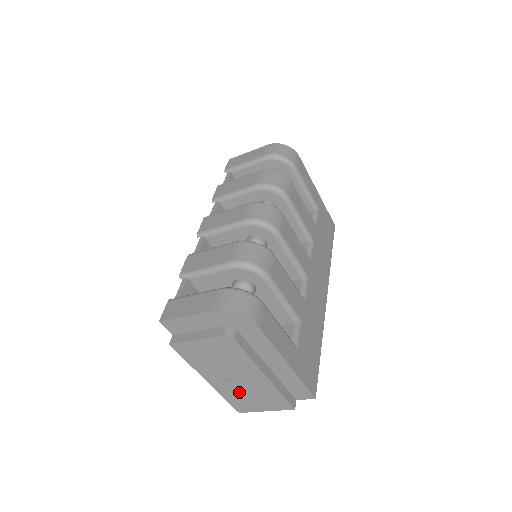
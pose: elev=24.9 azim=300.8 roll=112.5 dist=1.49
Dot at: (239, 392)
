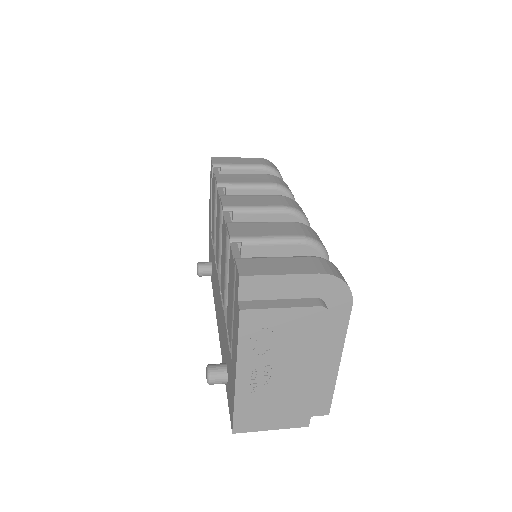
Dot at: (263, 397)
